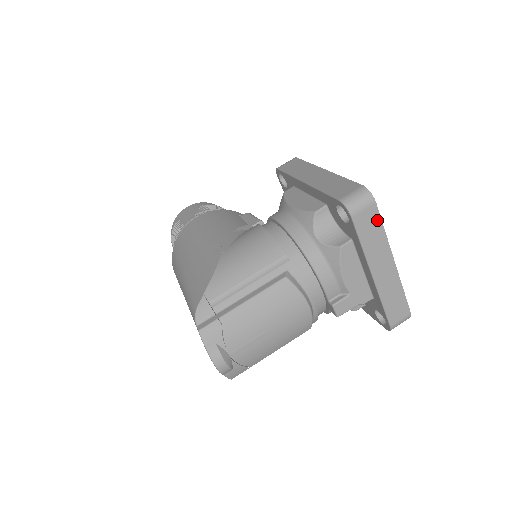
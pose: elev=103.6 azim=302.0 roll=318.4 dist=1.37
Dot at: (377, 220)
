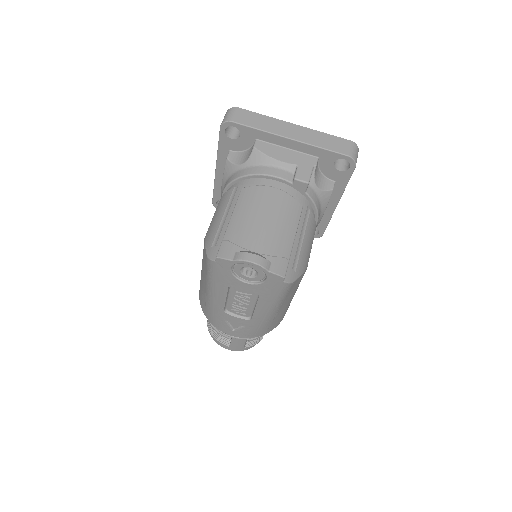
Dot at: (251, 114)
